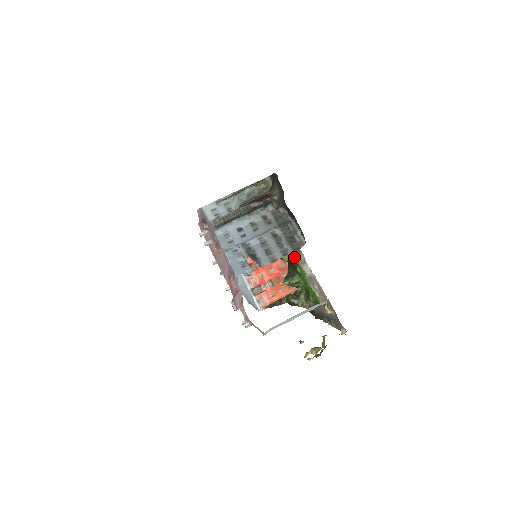
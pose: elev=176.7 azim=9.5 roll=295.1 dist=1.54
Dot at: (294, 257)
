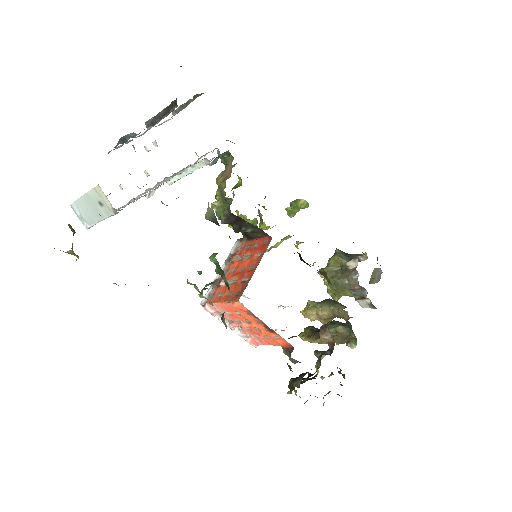
Dot at: (214, 216)
